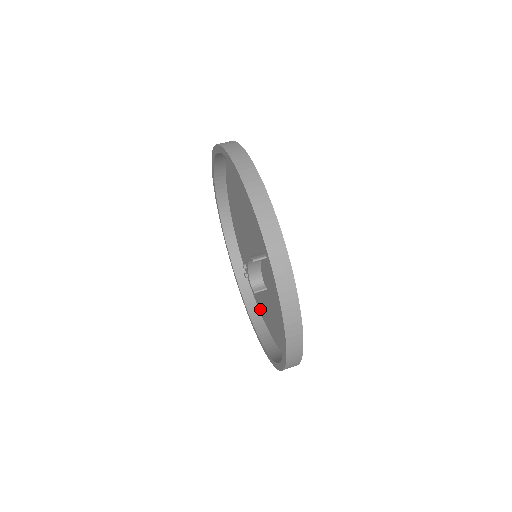
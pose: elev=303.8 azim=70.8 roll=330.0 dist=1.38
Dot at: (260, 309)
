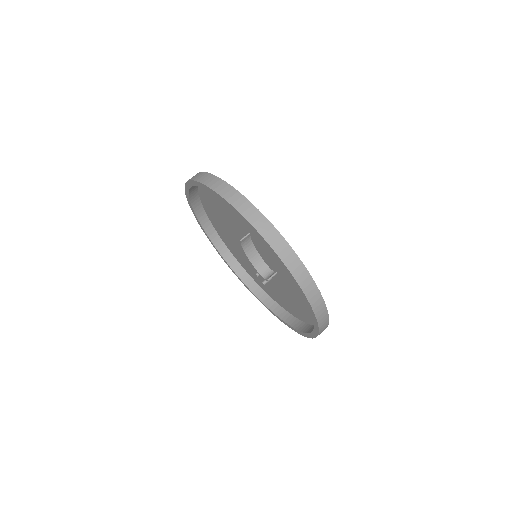
Dot at: (303, 318)
